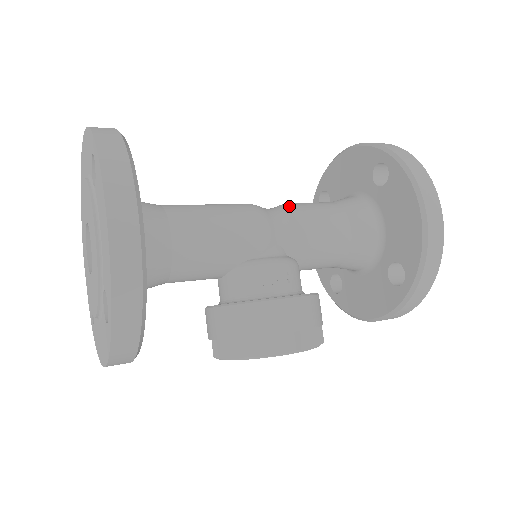
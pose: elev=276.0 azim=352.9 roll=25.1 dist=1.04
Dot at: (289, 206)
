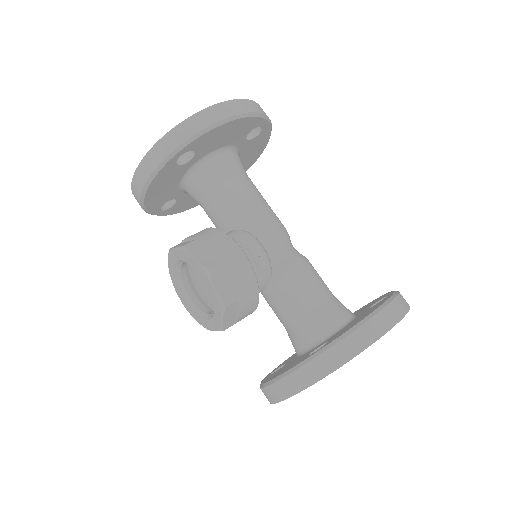
Dot at: occluded
